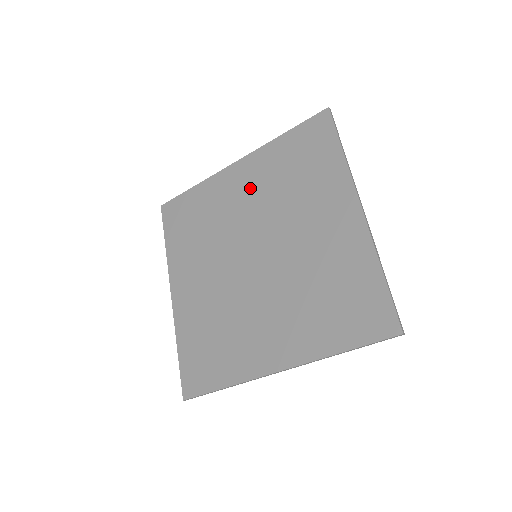
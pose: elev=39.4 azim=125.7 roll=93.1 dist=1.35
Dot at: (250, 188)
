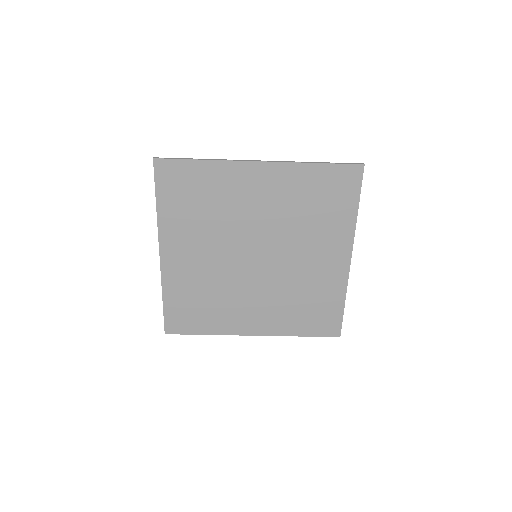
Dot at: (268, 197)
